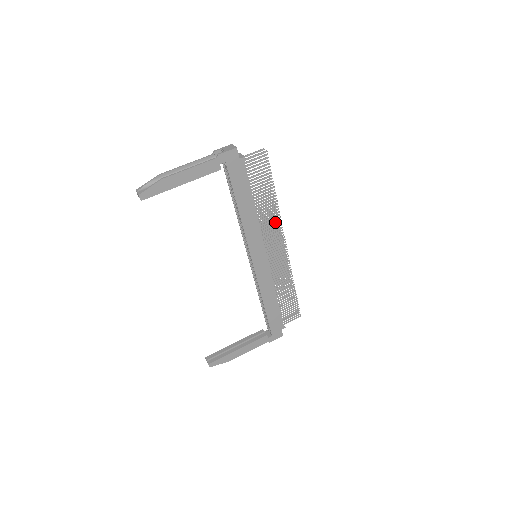
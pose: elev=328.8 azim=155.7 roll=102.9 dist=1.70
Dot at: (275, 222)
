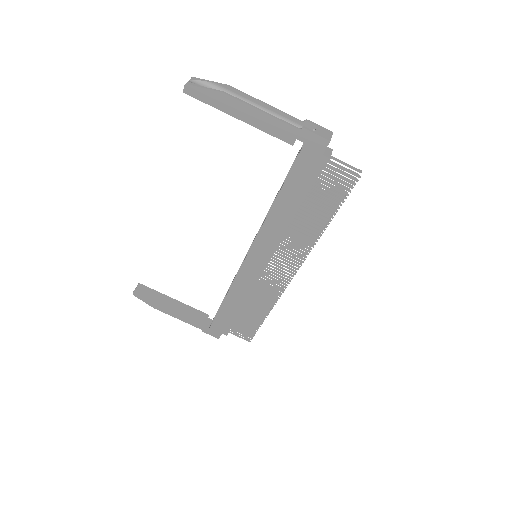
Dot at: (302, 248)
